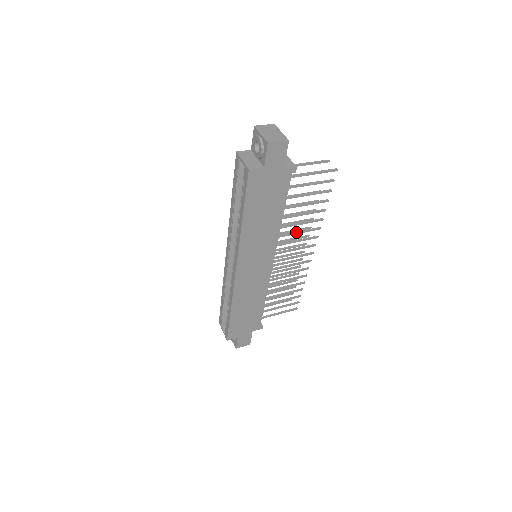
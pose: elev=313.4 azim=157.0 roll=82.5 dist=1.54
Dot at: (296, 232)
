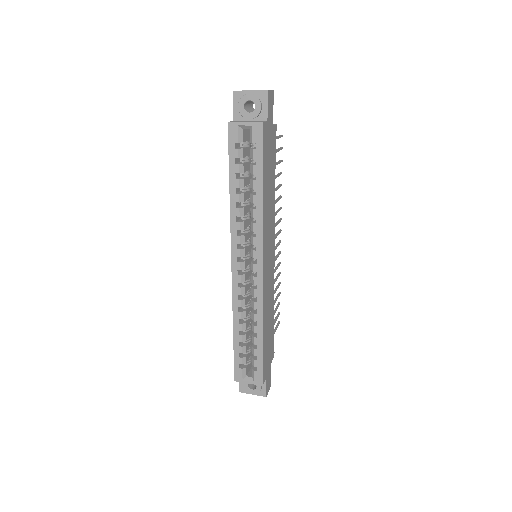
Dot at: occluded
